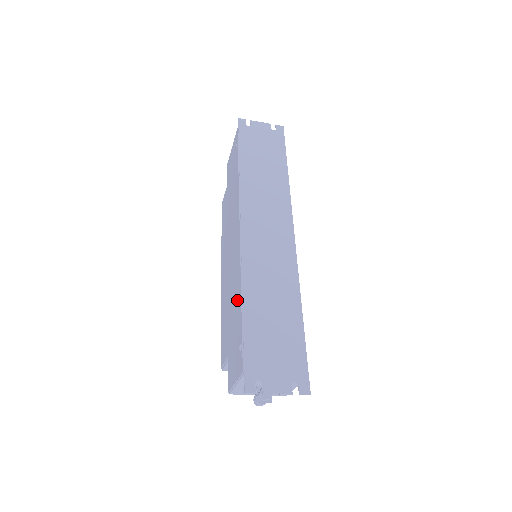
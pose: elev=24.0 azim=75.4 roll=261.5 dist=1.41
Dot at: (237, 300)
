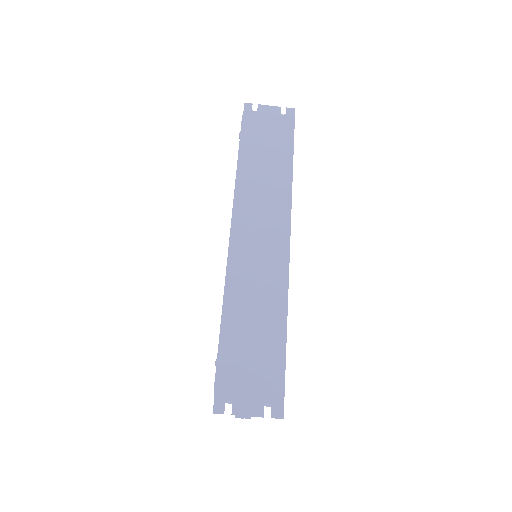
Dot at: occluded
